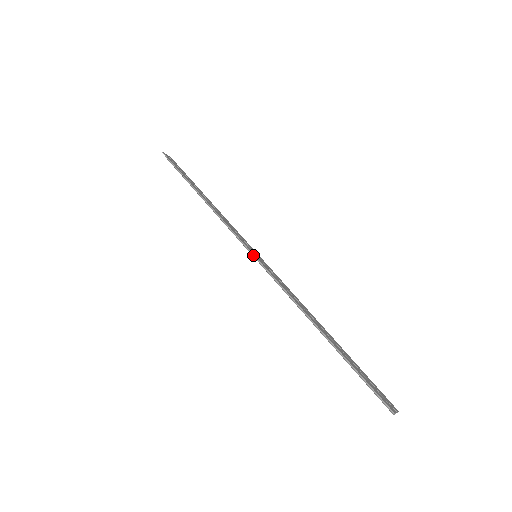
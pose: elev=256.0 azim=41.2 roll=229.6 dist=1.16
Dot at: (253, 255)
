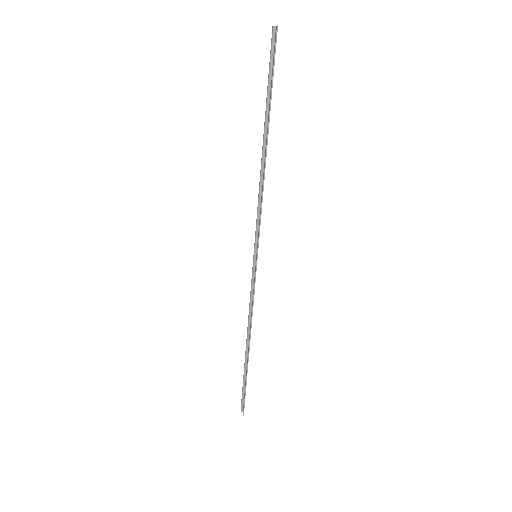
Dot at: occluded
